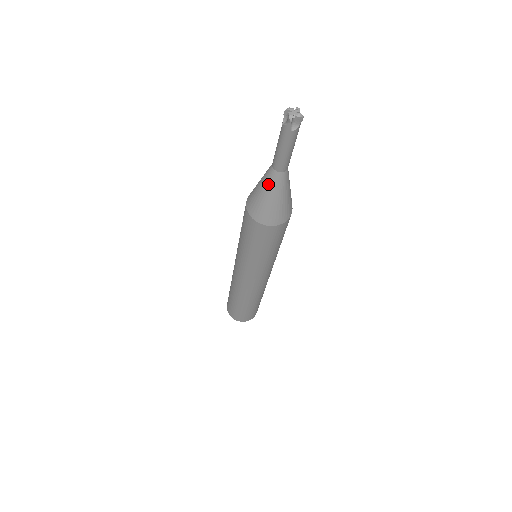
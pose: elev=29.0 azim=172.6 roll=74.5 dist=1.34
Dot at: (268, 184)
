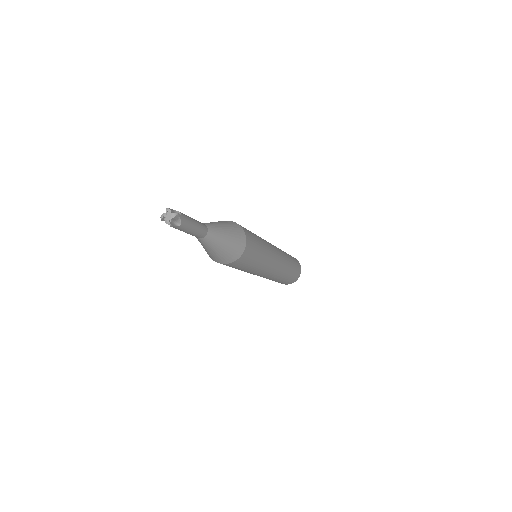
Dot at: occluded
